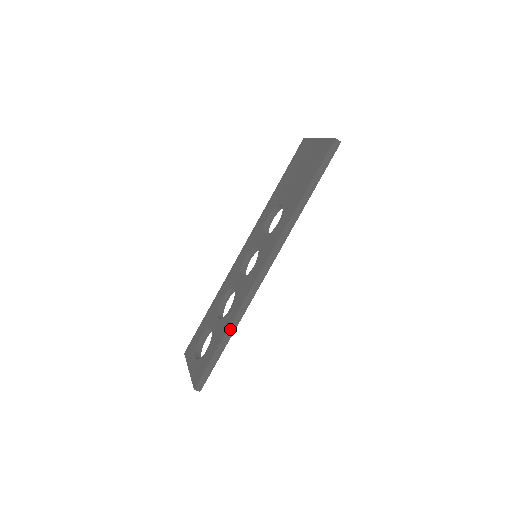
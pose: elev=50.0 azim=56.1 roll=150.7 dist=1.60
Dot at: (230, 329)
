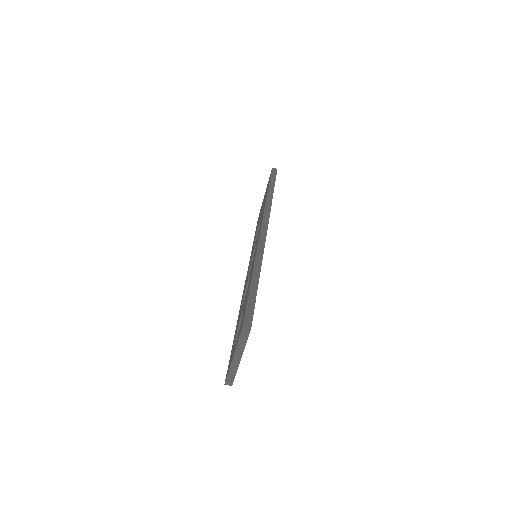
Dot at: (255, 270)
